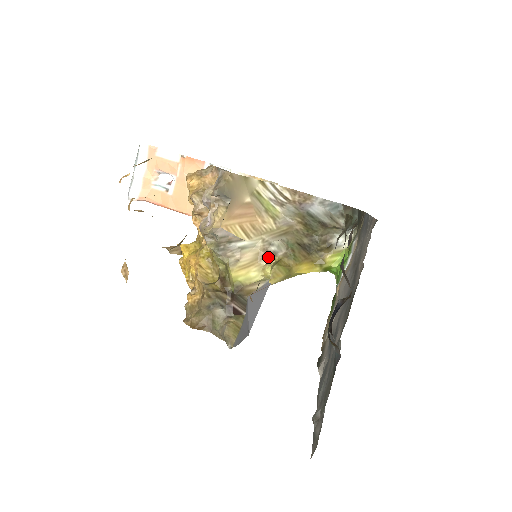
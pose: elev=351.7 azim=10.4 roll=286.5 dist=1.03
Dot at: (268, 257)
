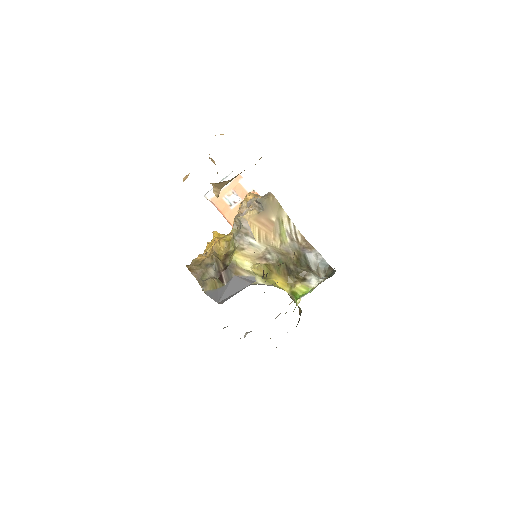
Dot at: (263, 260)
